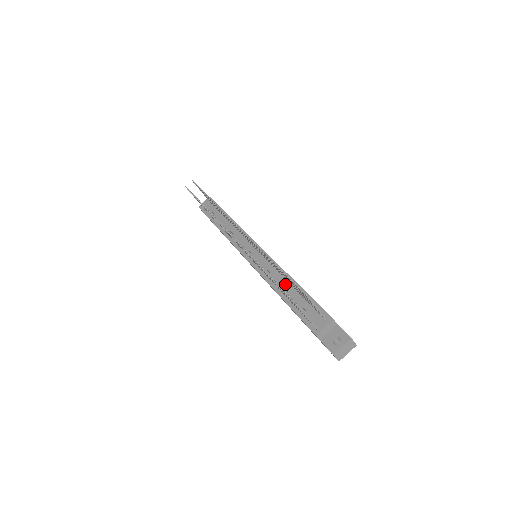
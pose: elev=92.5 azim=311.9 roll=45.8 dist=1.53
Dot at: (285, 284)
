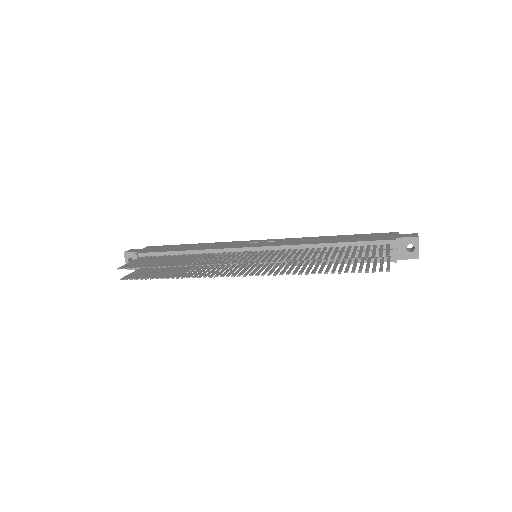
Dot at: occluded
